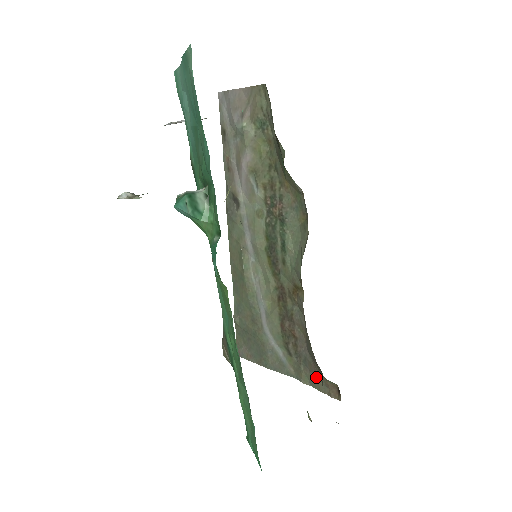
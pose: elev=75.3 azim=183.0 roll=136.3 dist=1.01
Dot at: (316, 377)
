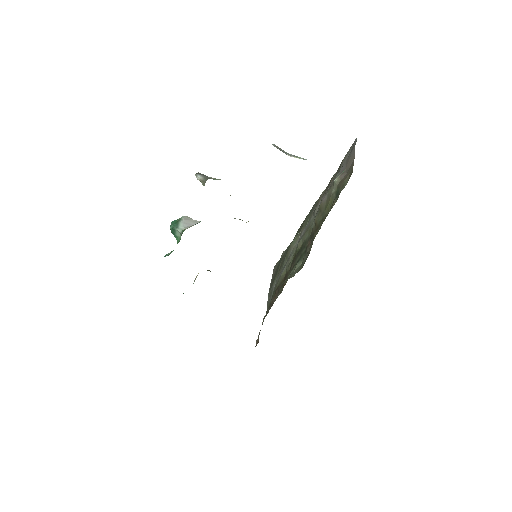
Dot at: occluded
